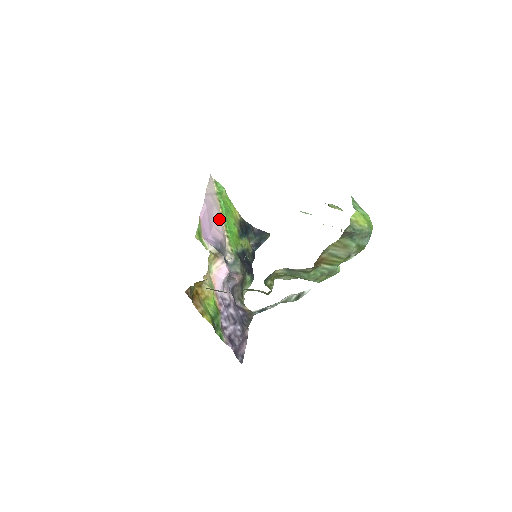
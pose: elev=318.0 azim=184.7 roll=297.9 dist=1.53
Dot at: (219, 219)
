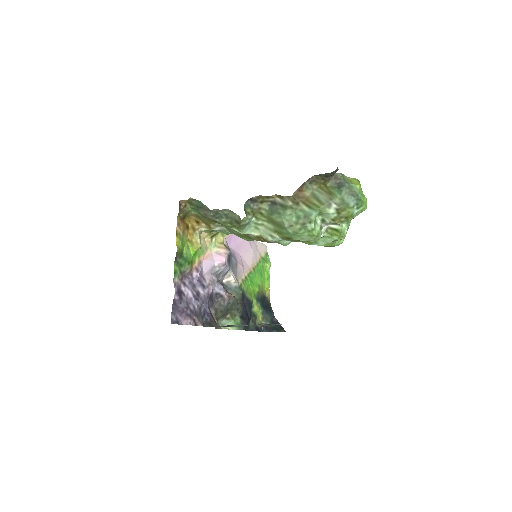
Dot at: (249, 263)
